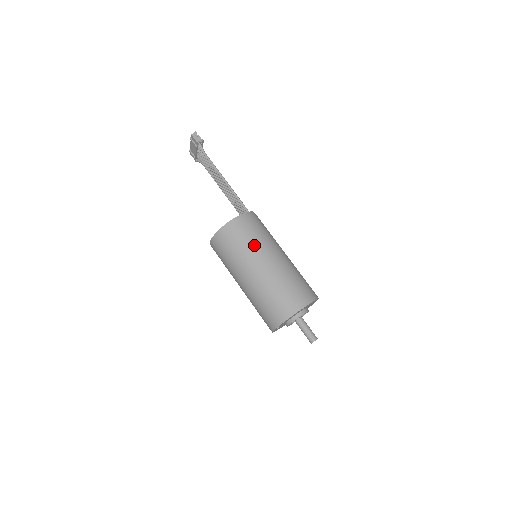
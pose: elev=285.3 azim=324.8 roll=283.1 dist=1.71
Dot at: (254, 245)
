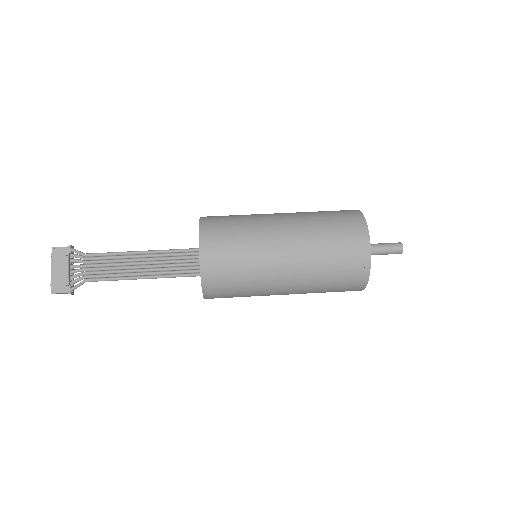
Dot at: occluded
